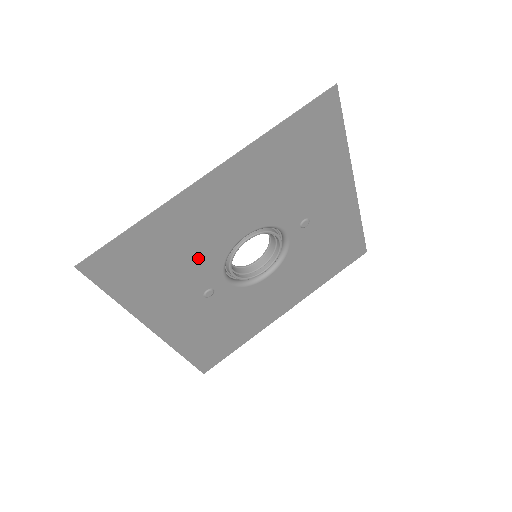
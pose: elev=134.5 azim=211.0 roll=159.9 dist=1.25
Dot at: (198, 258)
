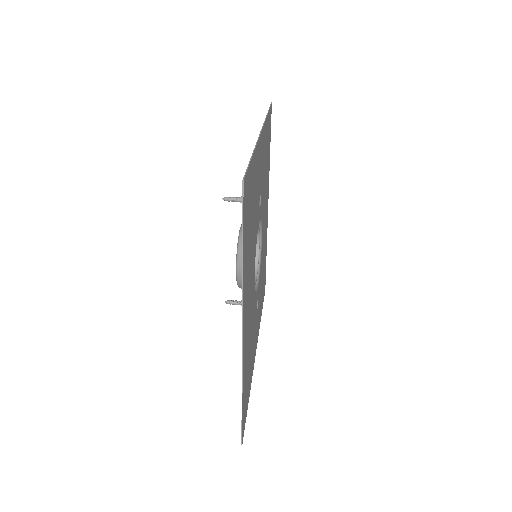
Dot at: (252, 326)
